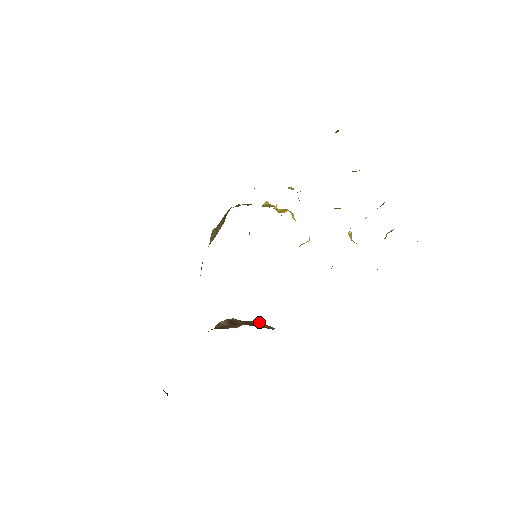
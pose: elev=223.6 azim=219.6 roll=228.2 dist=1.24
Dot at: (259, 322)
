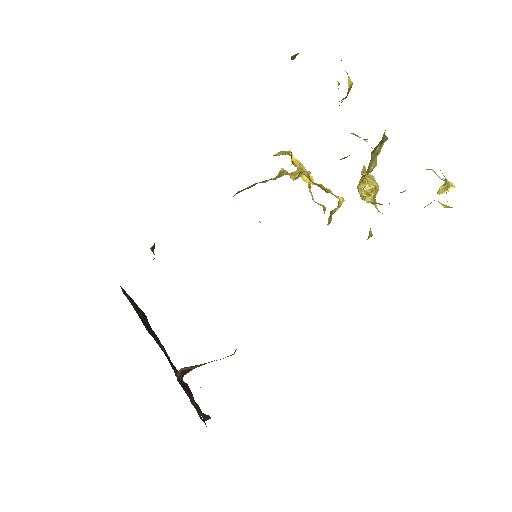
Dot at: occluded
